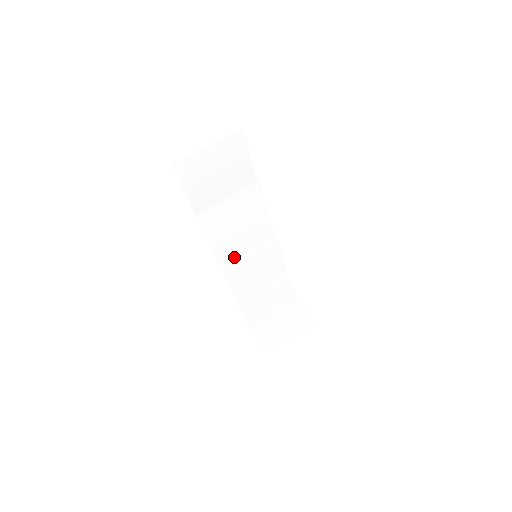
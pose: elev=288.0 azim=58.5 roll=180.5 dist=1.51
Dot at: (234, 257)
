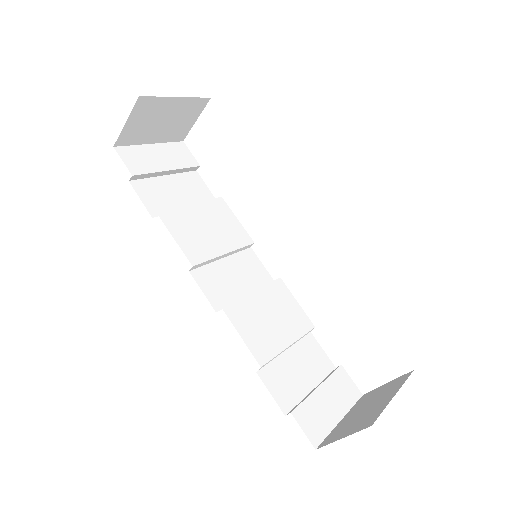
Dot at: (230, 299)
